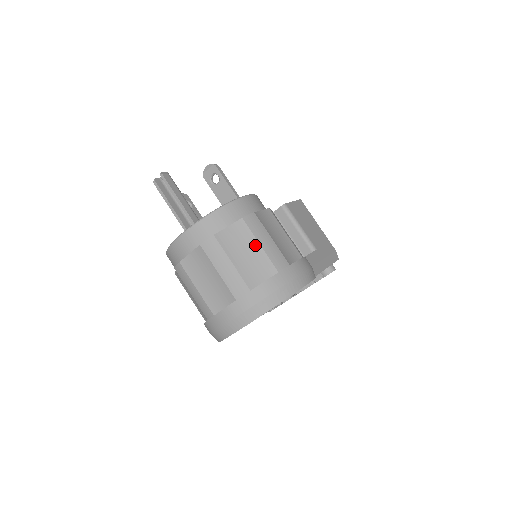
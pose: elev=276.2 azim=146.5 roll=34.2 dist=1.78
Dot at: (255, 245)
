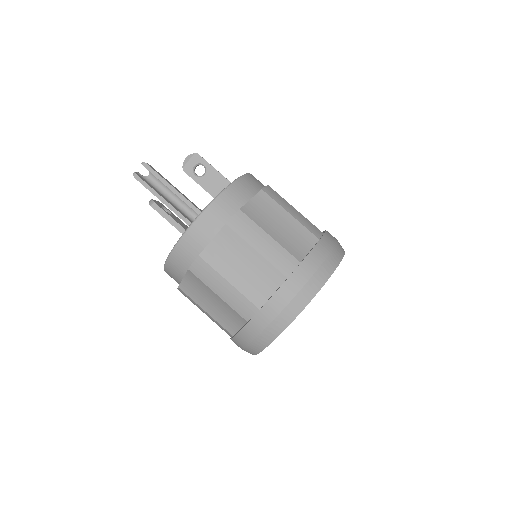
Dot at: (285, 215)
